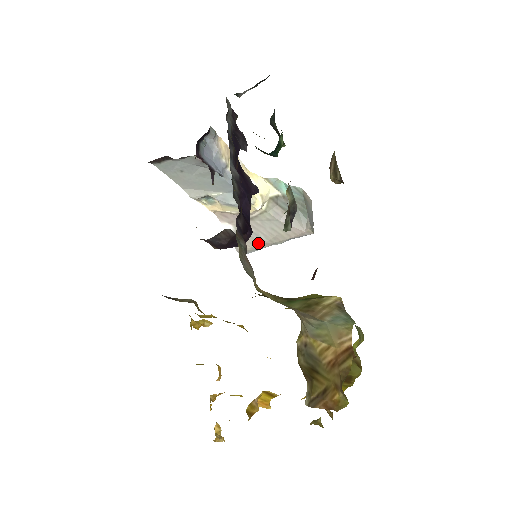
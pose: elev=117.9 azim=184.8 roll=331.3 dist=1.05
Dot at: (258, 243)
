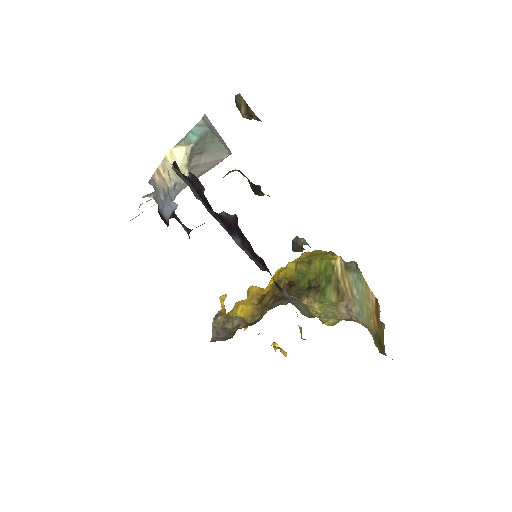
Dot at: (185, 186)
